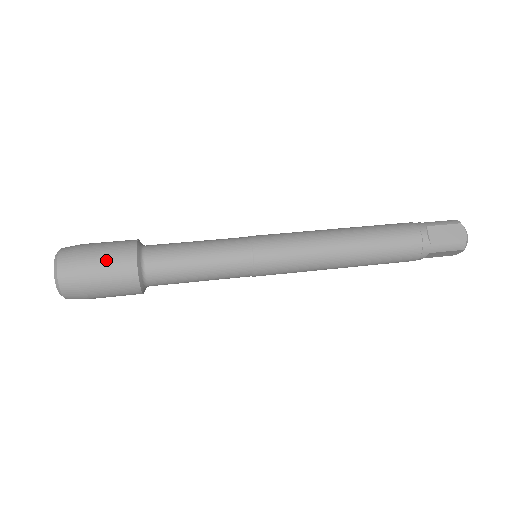
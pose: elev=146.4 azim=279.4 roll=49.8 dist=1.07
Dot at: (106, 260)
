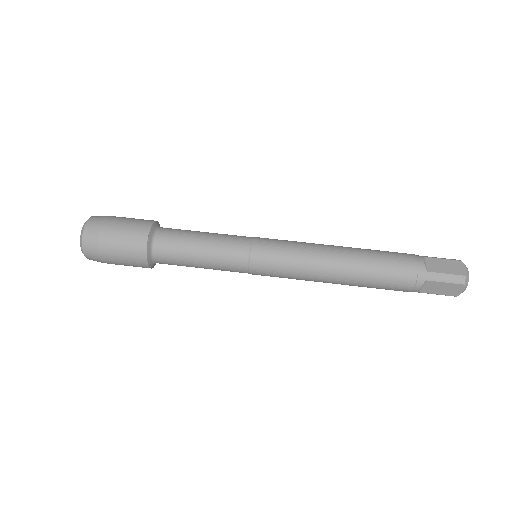
Dot at: (122, 259)
